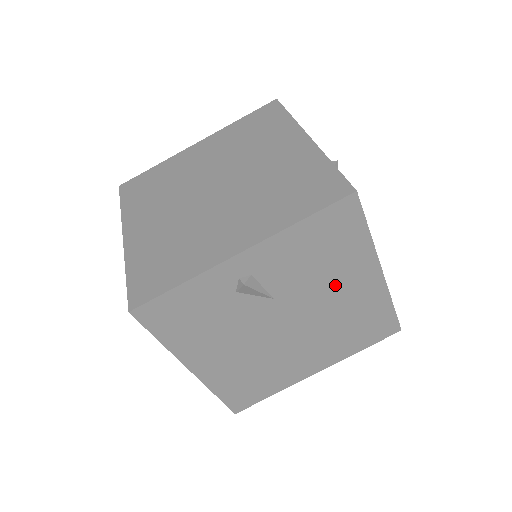
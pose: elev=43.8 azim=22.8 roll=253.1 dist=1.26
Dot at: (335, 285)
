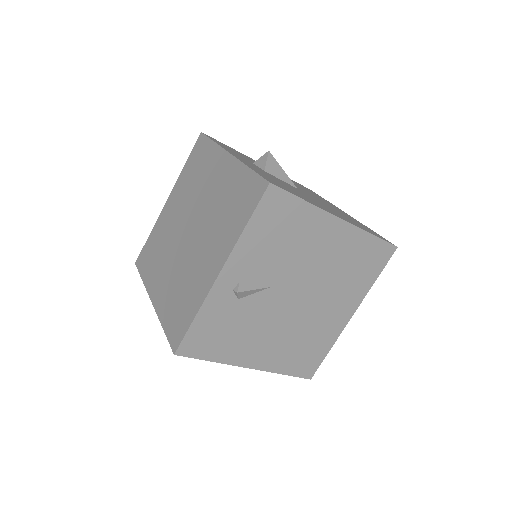
Dot at: (310, 250)
